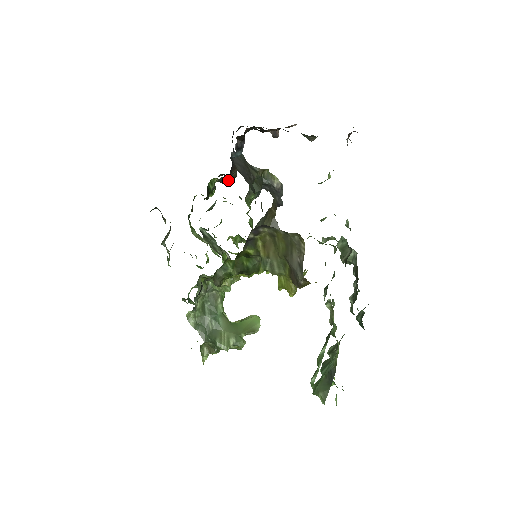
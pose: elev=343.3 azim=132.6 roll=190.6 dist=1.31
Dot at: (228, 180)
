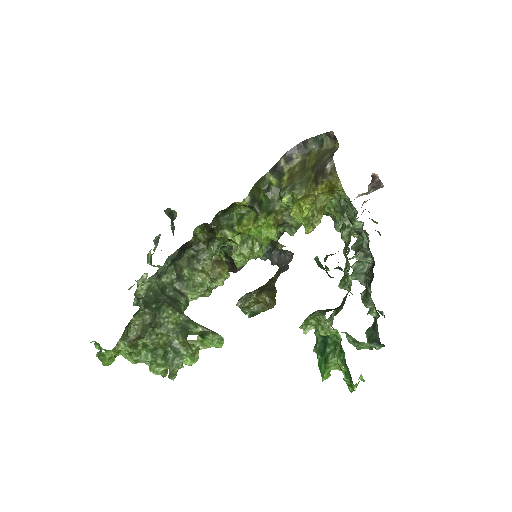
Dot at: occluded
